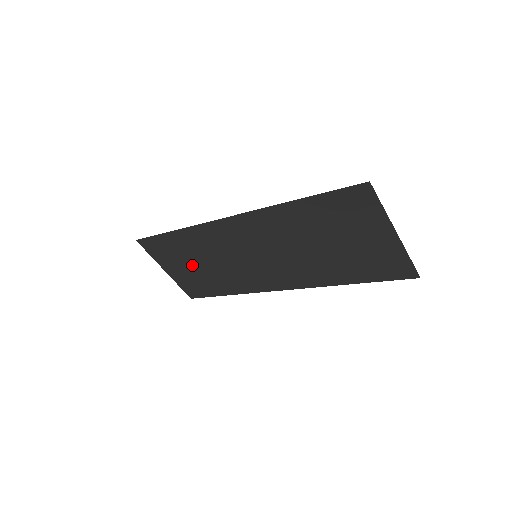
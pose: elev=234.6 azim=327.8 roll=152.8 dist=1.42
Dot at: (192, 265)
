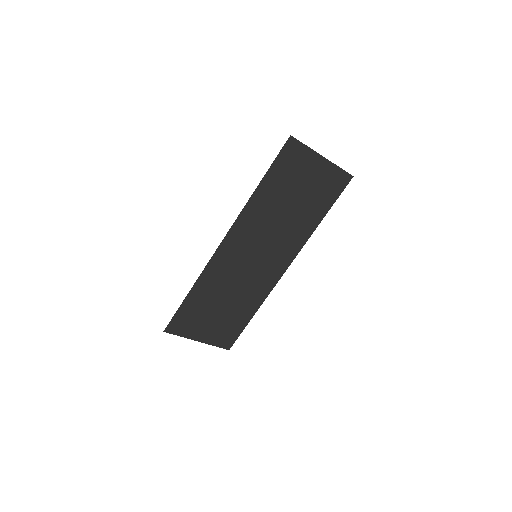
Dot at: (216, 312)
